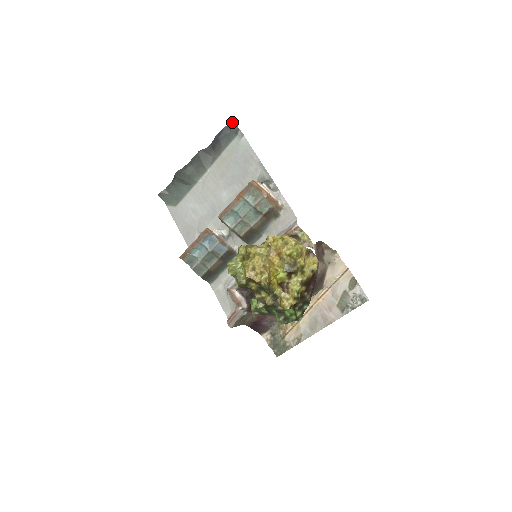
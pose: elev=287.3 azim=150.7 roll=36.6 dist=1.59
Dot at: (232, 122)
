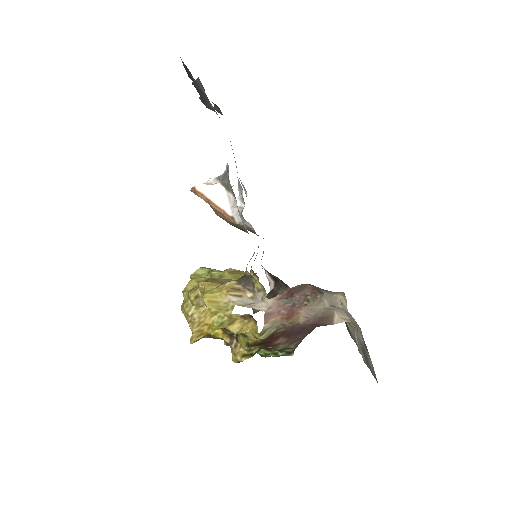
Dot at: (181, 59)
